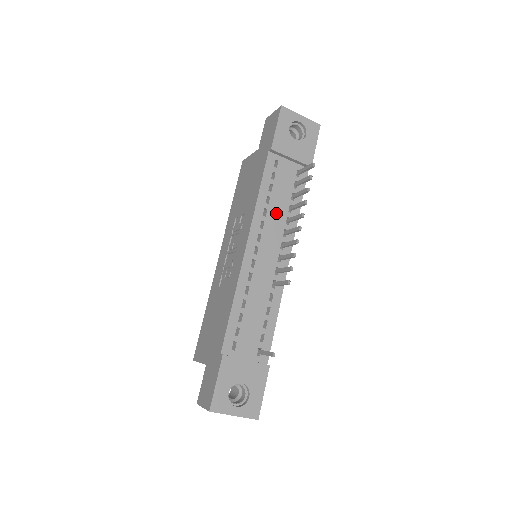
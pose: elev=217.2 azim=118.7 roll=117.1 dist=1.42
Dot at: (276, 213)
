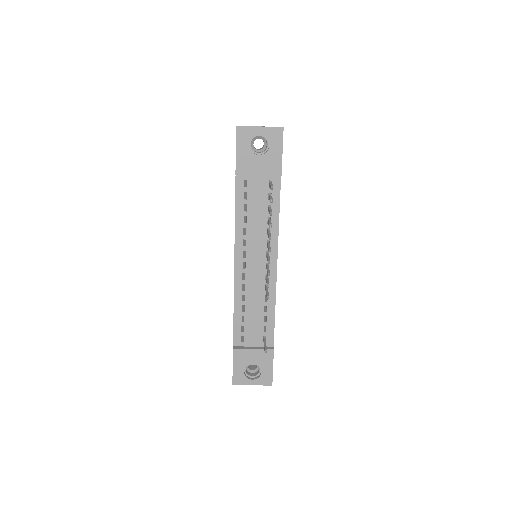
Dot at: (256, 229)
